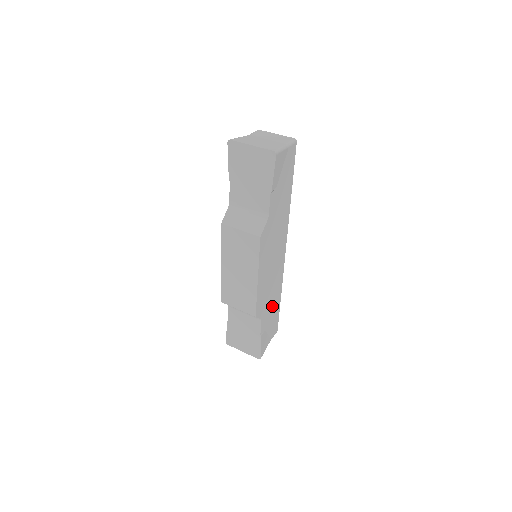
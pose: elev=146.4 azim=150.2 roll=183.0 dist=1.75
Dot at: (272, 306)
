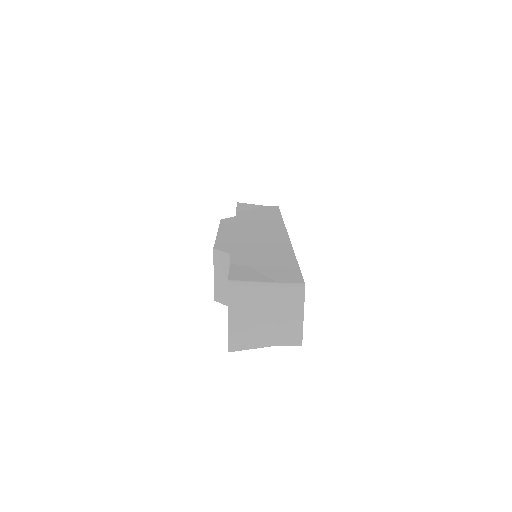
Dot at: (266, 256)
